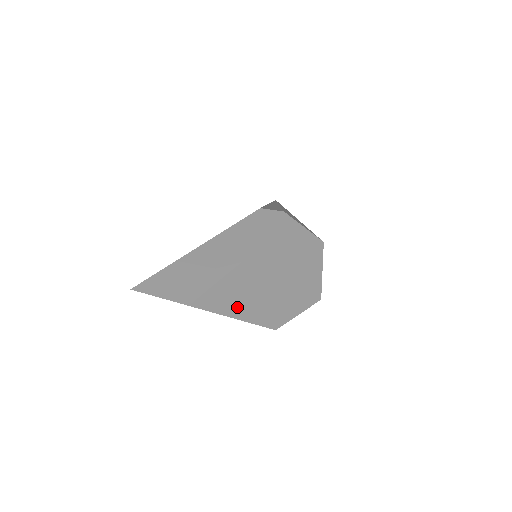
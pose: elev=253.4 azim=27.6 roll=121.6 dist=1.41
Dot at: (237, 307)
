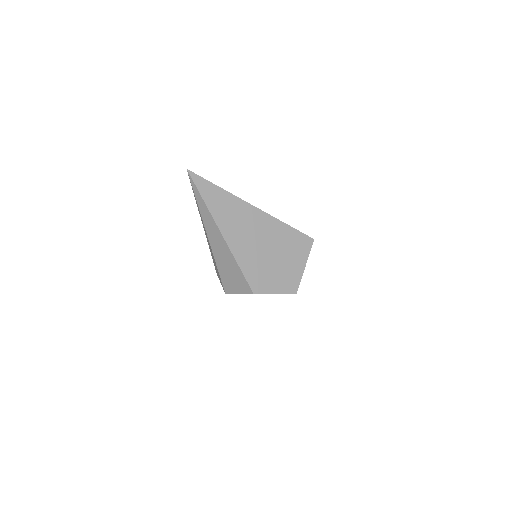
Dot at: (238, 244)
